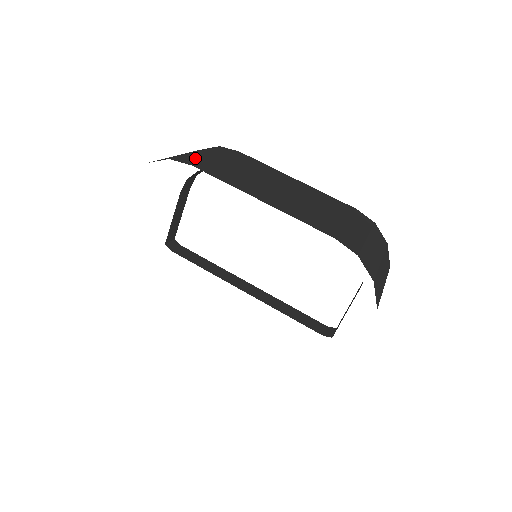
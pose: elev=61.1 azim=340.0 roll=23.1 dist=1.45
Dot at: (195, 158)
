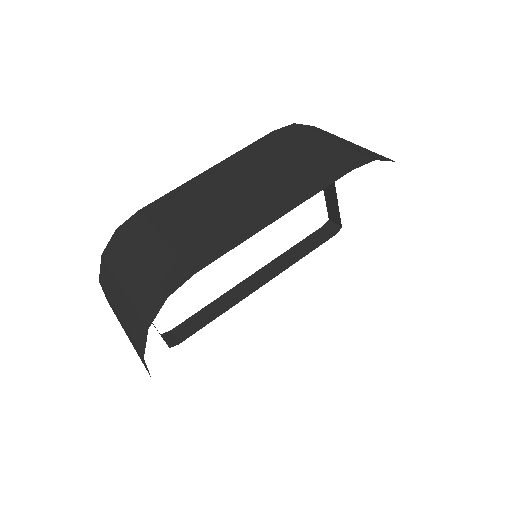
Dot at: (166, 266)
